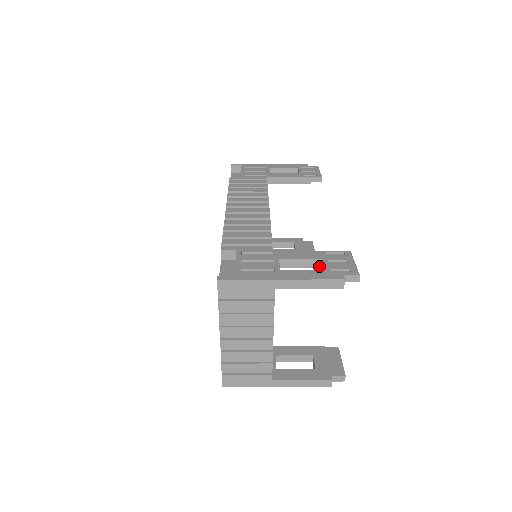
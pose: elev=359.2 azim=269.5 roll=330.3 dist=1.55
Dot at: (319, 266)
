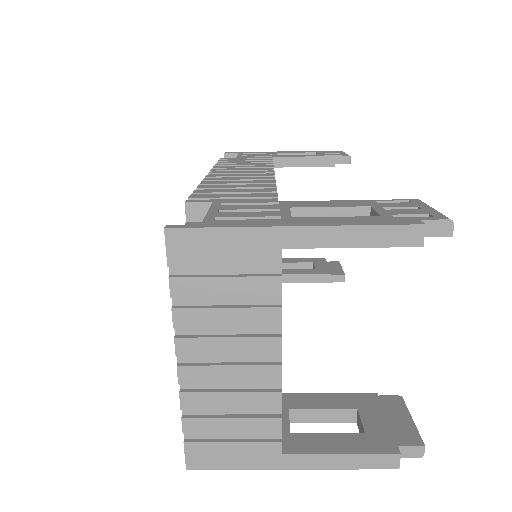
Dot at: occluded
